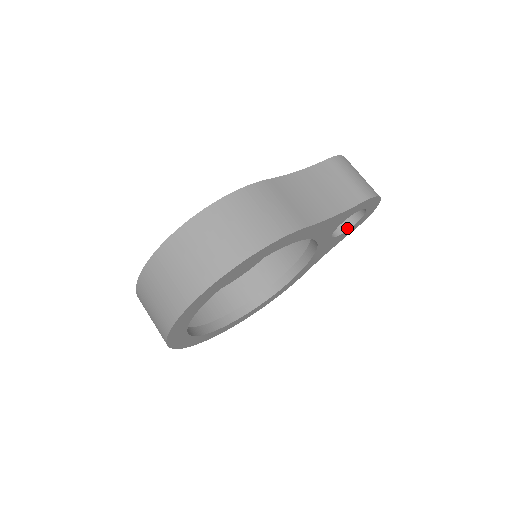
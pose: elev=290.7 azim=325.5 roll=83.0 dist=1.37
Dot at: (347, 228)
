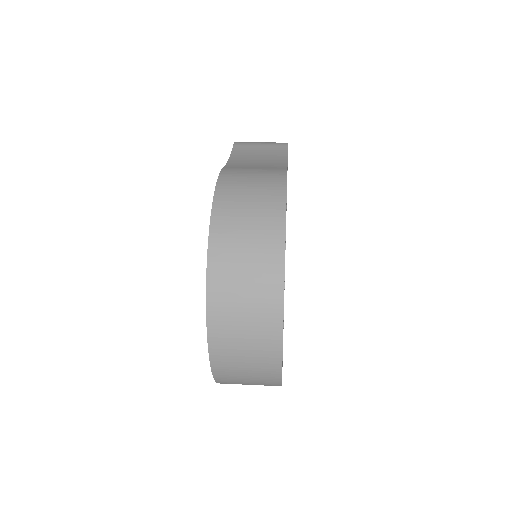
Dot at: occluded
